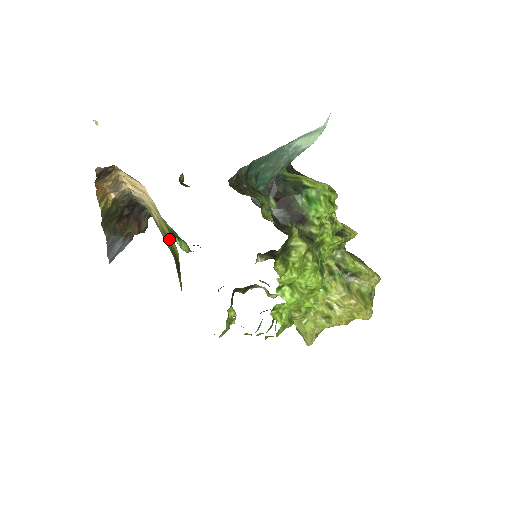
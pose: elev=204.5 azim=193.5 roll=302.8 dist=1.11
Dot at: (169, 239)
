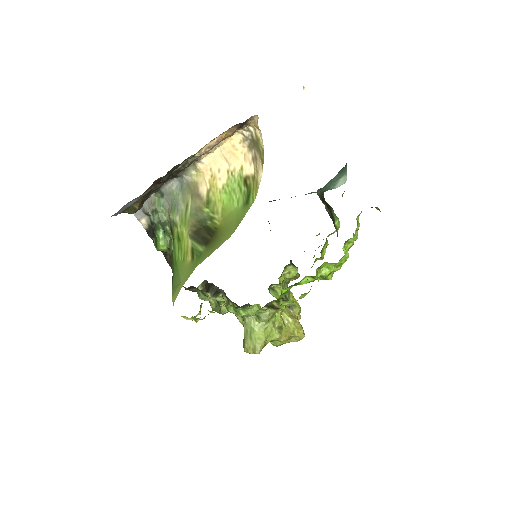
Dot at: (212, 209)
